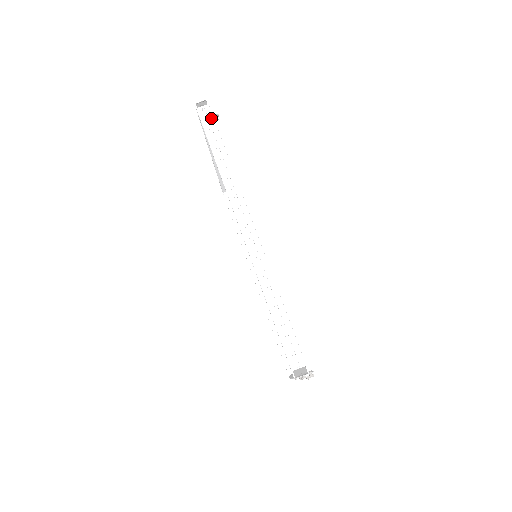
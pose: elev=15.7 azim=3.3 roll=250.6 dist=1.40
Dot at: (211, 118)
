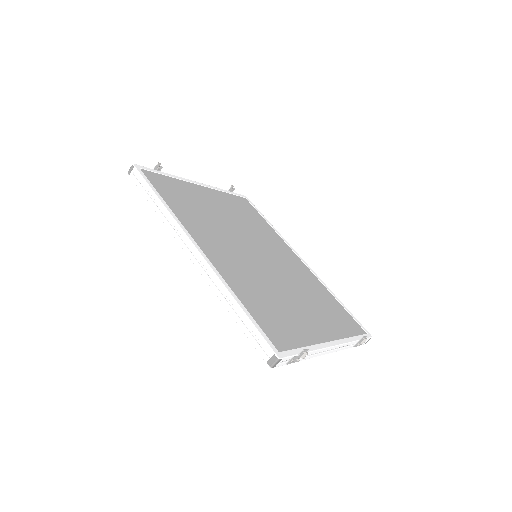
Dot at: (140, 177)
